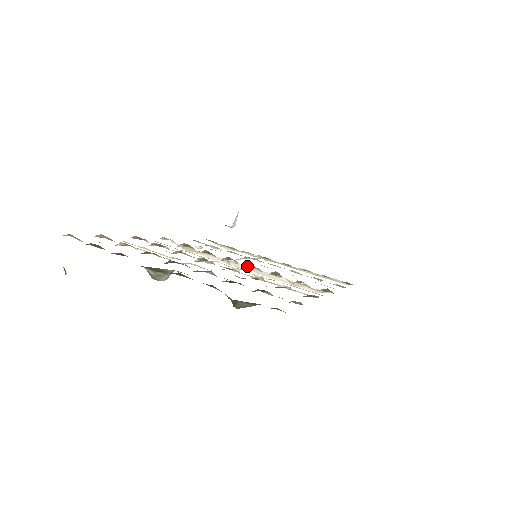
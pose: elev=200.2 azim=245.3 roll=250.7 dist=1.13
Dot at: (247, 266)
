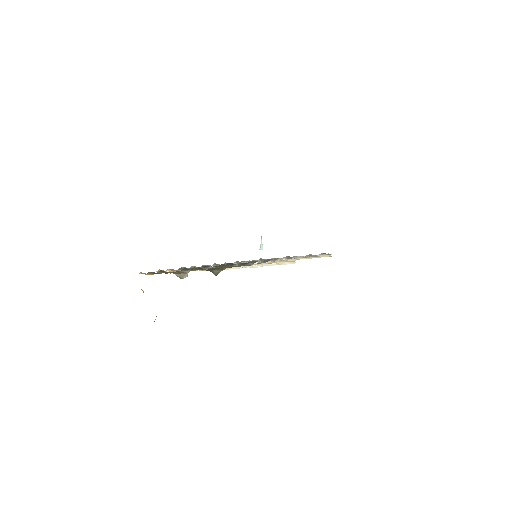
Dot at: (247, 262)
